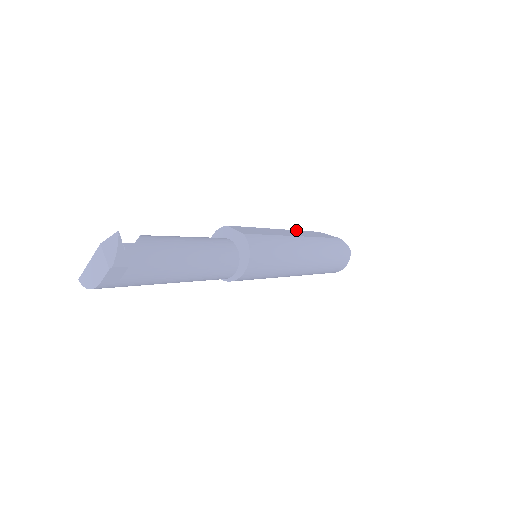
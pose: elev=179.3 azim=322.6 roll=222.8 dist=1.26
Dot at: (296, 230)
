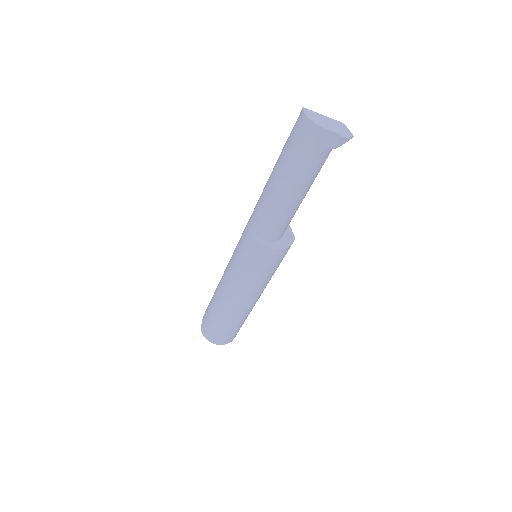
Dot at: occluded
